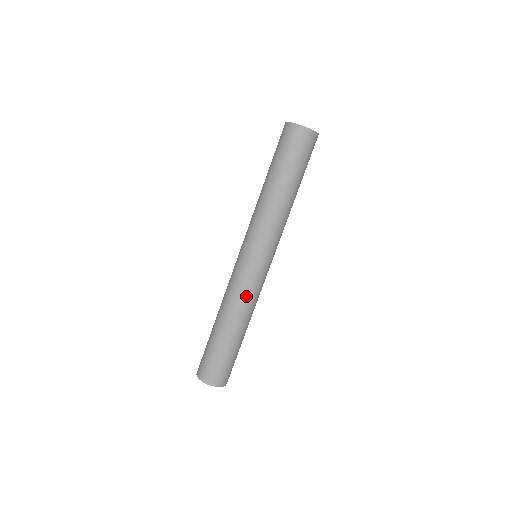
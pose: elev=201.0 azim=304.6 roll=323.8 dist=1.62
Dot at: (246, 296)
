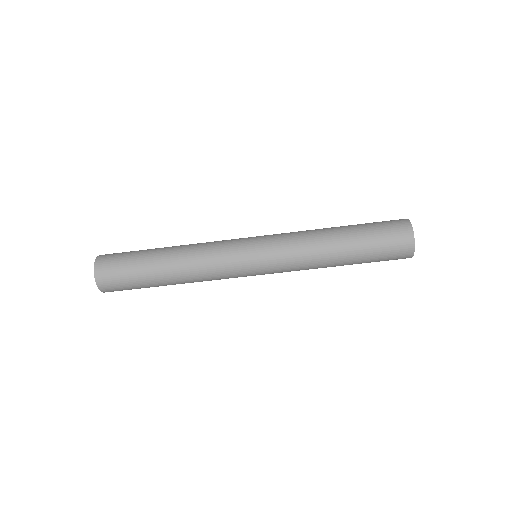
Dot at: (211, 269)
